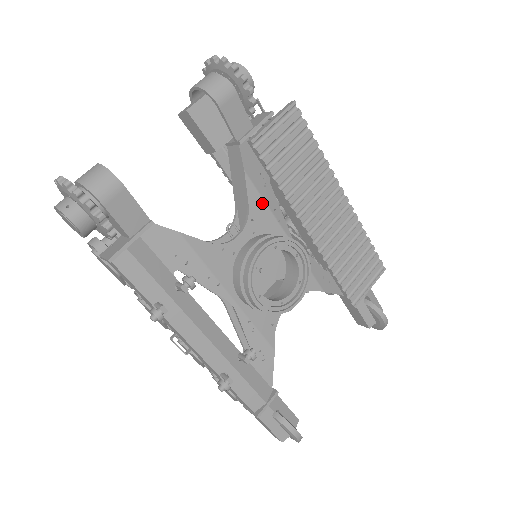
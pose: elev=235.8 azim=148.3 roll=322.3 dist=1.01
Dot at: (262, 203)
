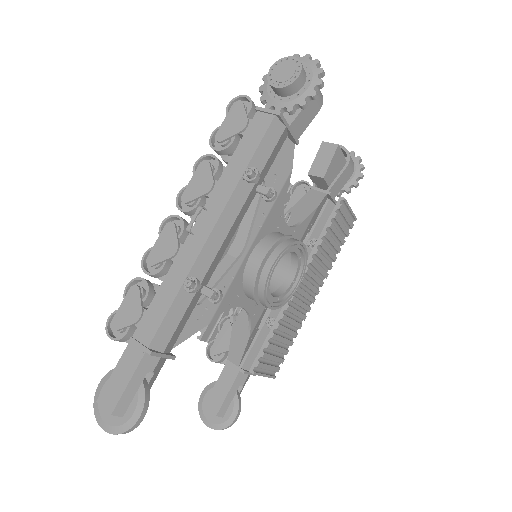
Dot at: (303, 233)
